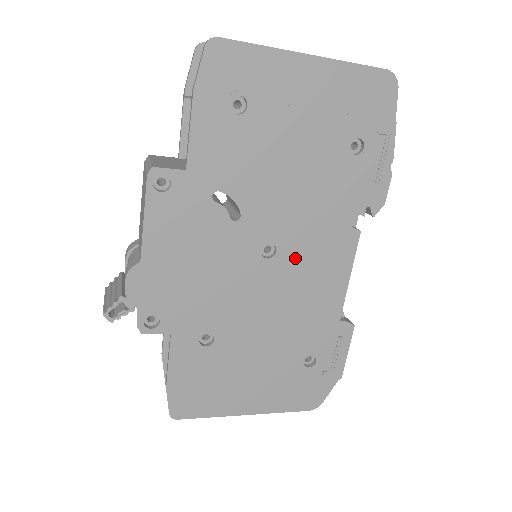
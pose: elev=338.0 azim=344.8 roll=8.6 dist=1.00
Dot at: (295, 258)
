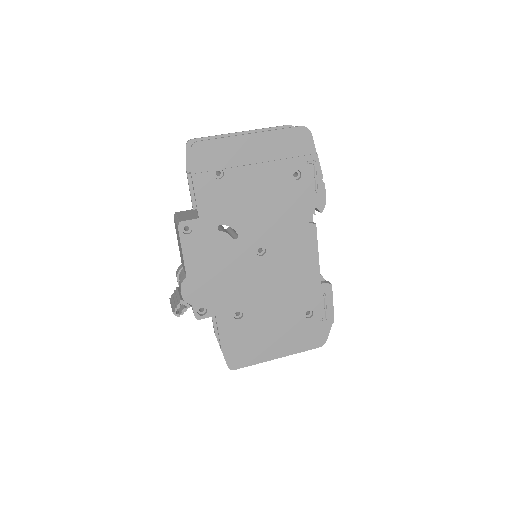
Dot at: (279, 251)
